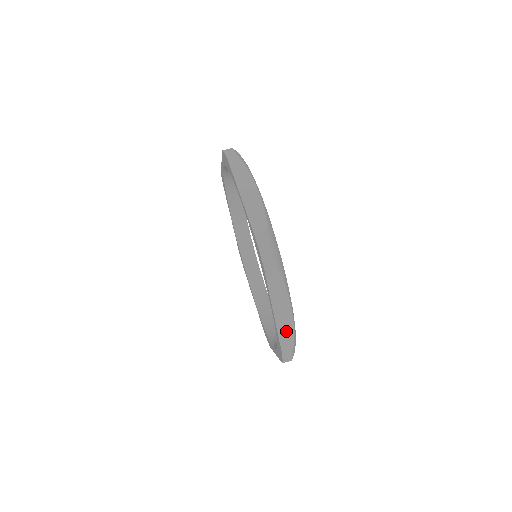
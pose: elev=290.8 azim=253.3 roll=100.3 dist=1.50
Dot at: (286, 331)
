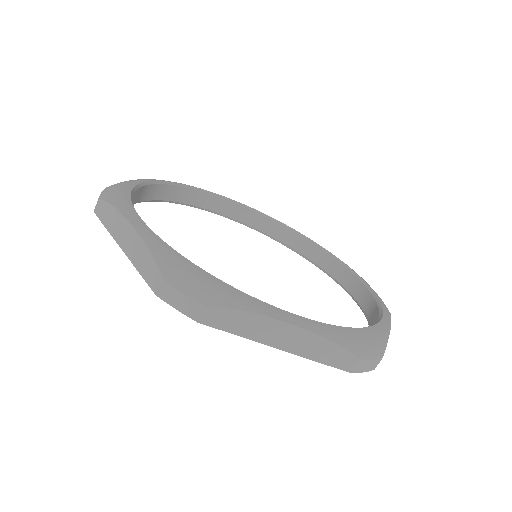
Dot at: occluded
